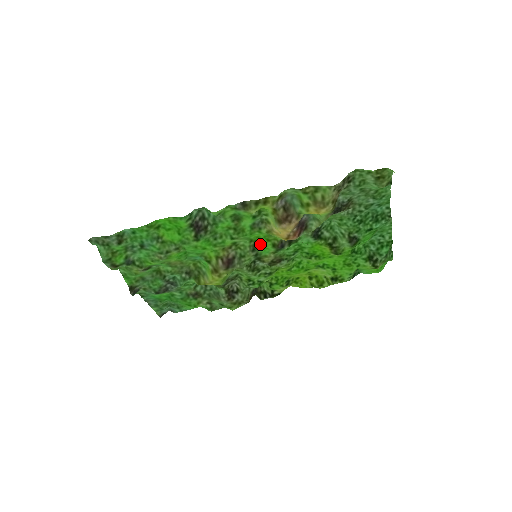
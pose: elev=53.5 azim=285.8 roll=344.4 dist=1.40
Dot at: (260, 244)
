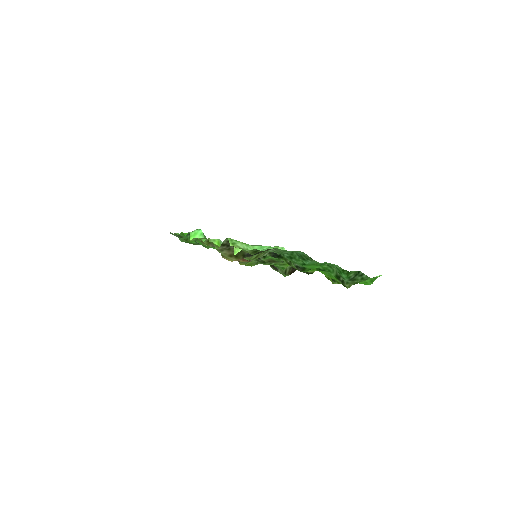
Dot at: occluded
